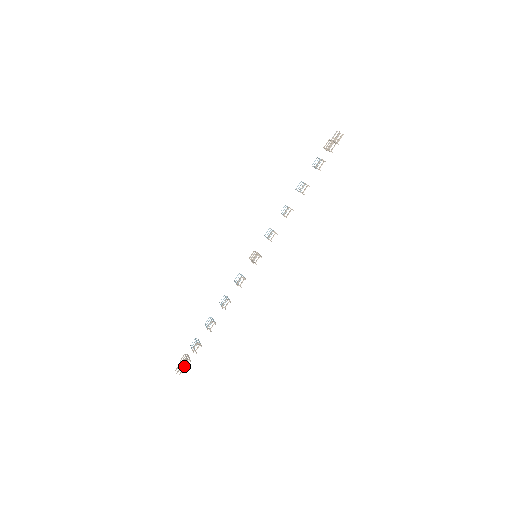
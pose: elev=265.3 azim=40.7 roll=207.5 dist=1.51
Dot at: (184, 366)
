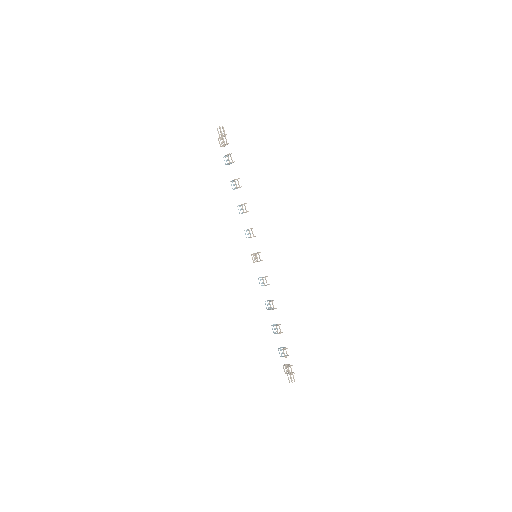
Dot at: (291, 373)
